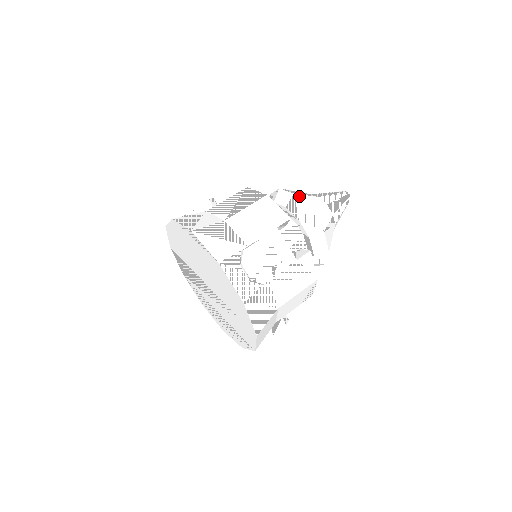
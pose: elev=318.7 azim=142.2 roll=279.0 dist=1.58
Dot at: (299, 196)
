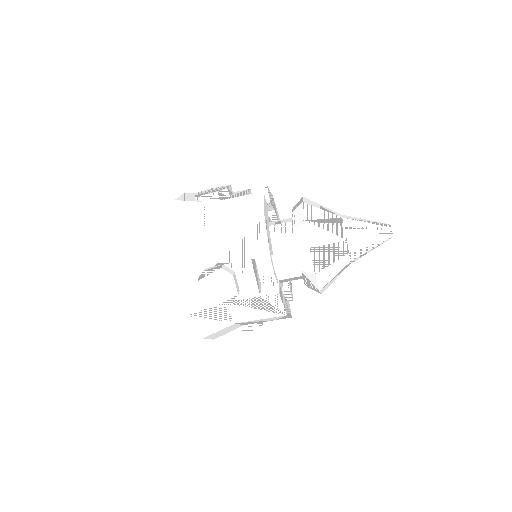
Dot at: (309, 225)
